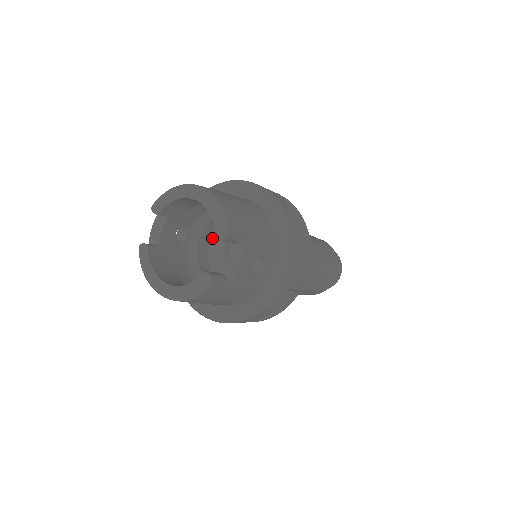
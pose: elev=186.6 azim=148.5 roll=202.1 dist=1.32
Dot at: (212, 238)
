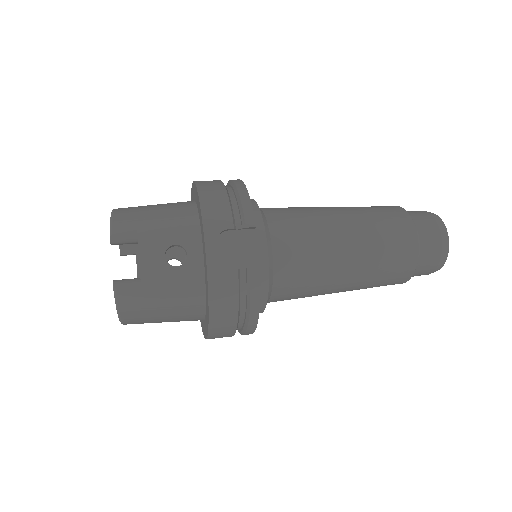
Dot at: occluded
